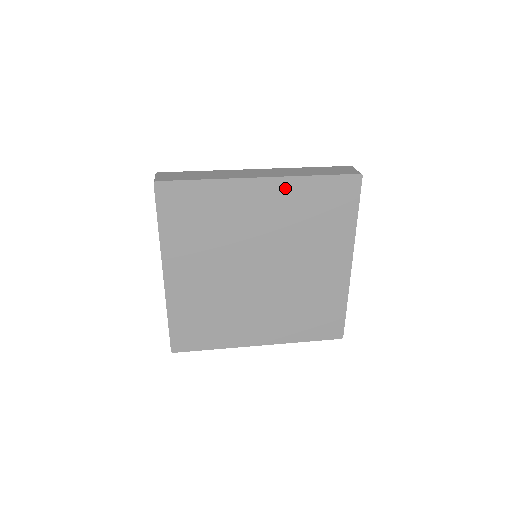
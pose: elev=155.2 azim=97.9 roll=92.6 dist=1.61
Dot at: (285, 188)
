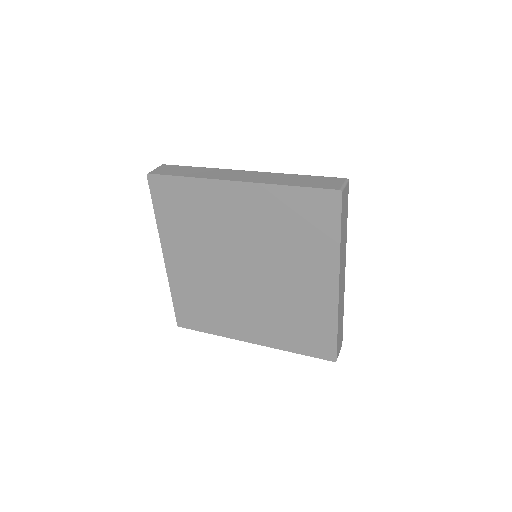
Dot at: (260, 195)
